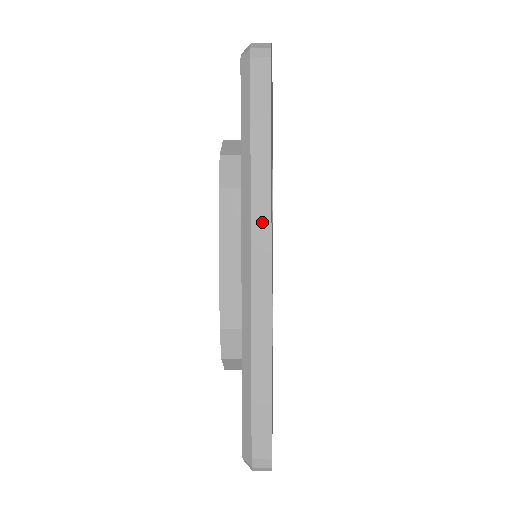
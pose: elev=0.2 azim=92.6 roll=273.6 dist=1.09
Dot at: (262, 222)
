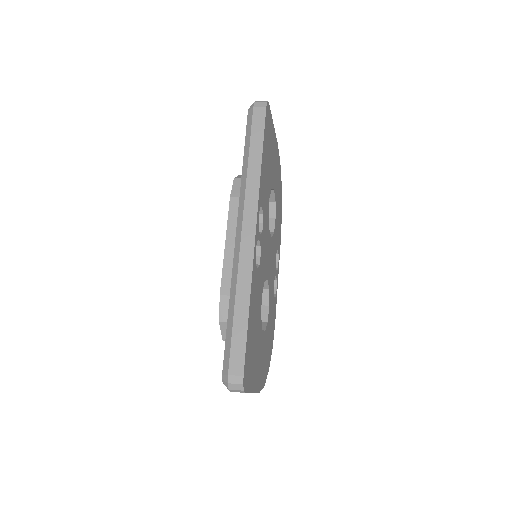
Dot at: (252, 202)
